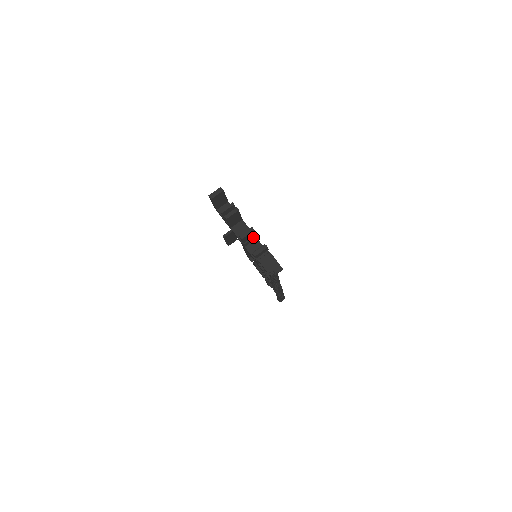
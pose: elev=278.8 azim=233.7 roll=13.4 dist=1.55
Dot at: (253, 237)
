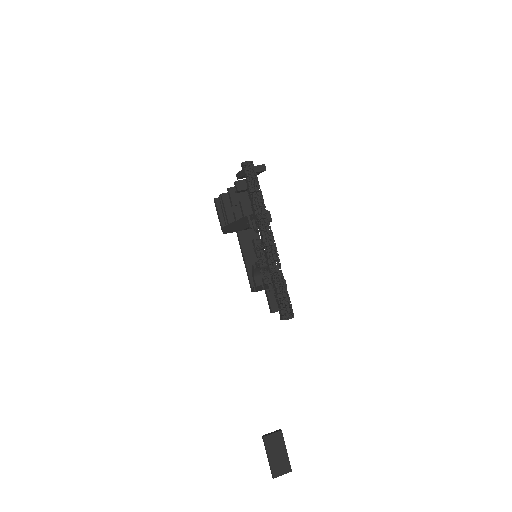
Dot at: occluded
